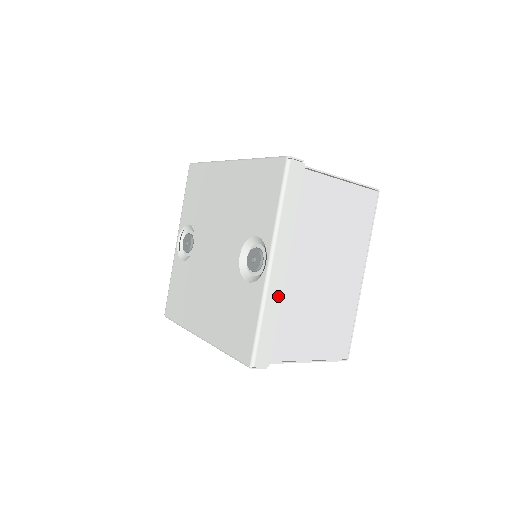
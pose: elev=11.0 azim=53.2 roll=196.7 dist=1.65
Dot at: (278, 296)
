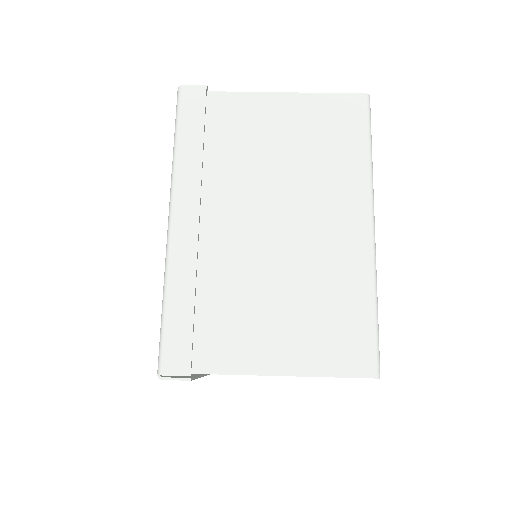
Dot at: occluded
